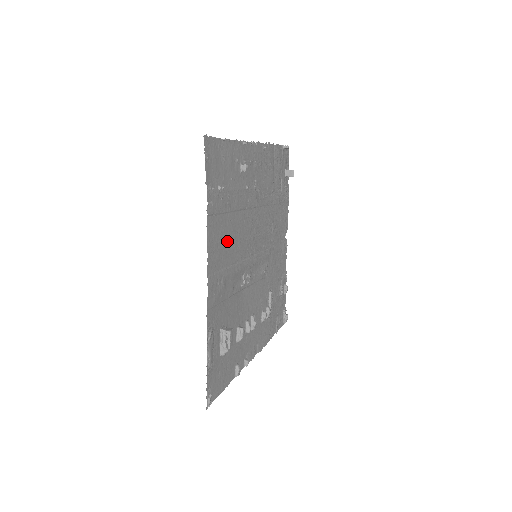
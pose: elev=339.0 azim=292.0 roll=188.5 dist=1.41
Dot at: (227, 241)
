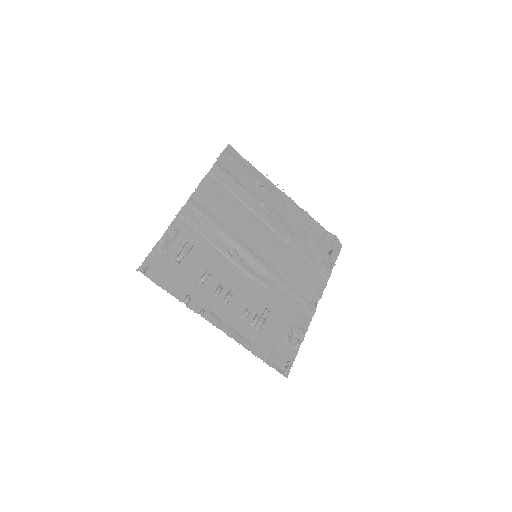
Dot at: (222, 205)
